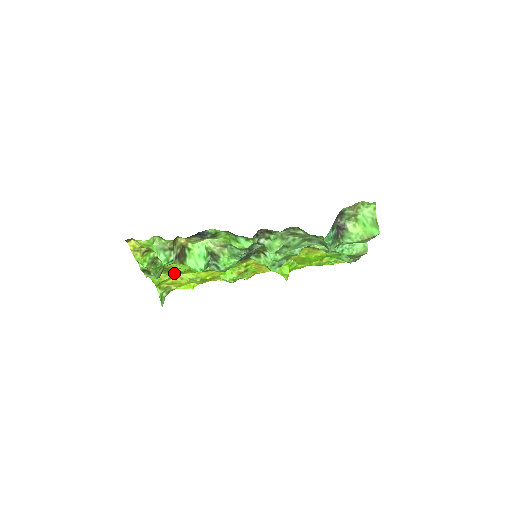
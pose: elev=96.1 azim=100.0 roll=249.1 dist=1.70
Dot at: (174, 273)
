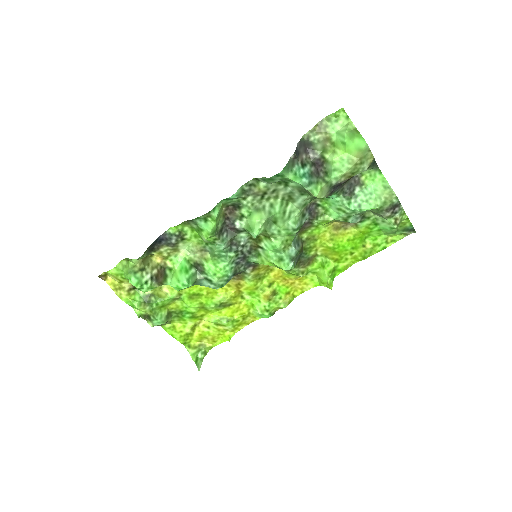
Dot at: (190, 318)
